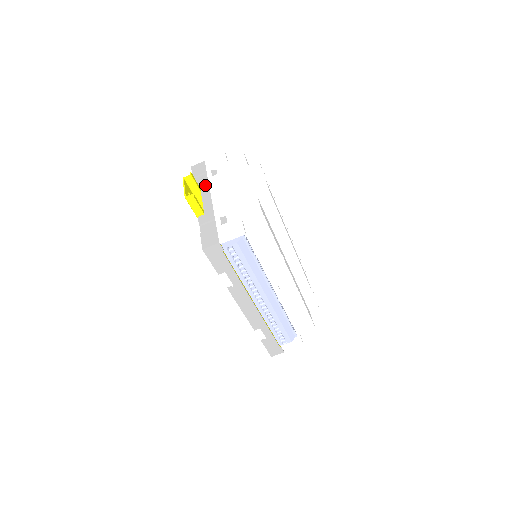
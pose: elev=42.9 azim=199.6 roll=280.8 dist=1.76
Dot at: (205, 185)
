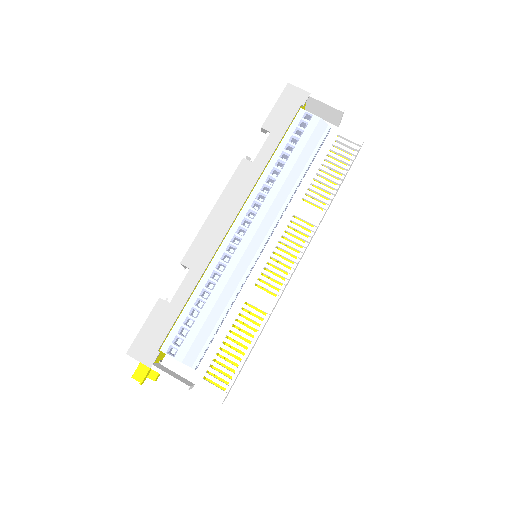
Dot at: occluded
